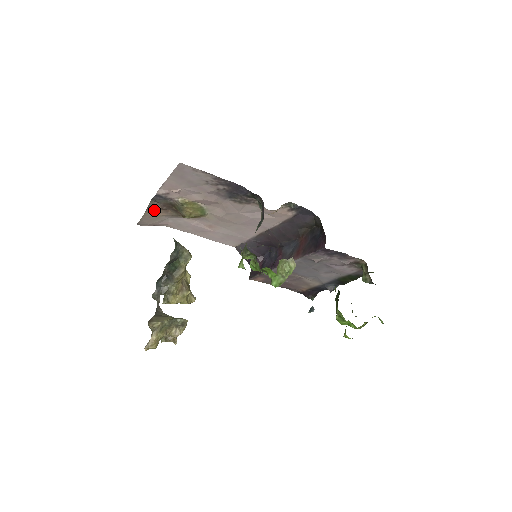
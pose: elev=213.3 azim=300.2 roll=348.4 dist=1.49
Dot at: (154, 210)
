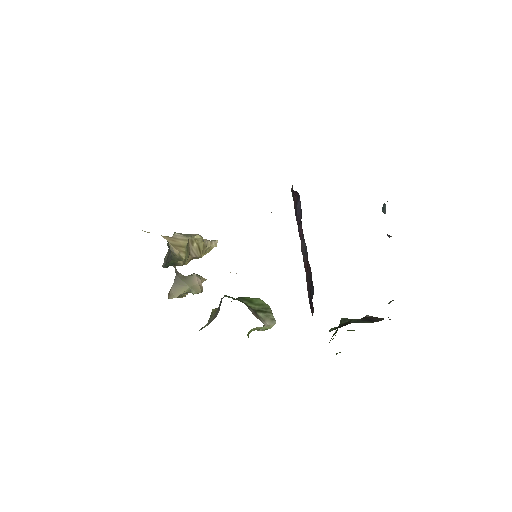
Dot at: occluded
